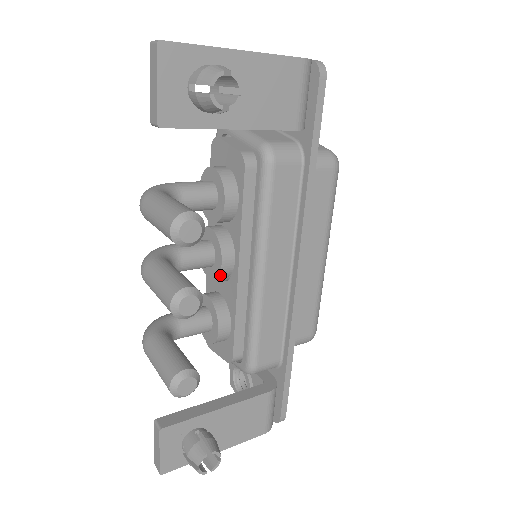
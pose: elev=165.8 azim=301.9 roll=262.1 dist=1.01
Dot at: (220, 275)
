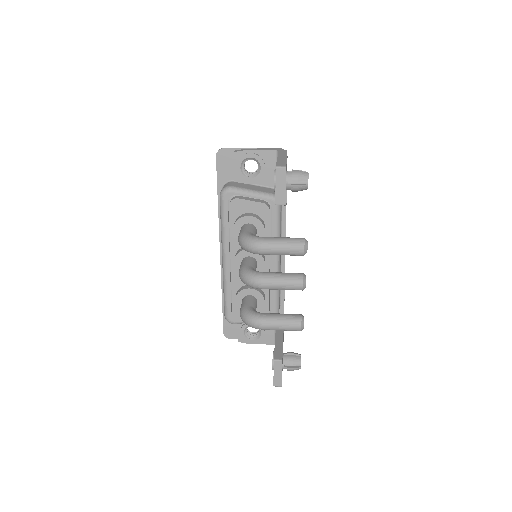
Dot at: occluded
